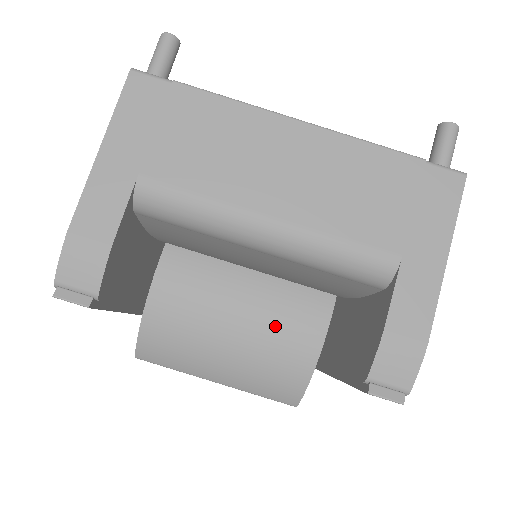
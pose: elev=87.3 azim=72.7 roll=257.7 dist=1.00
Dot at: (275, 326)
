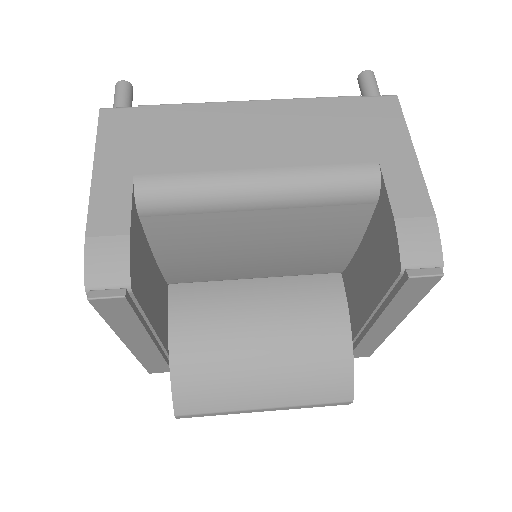
Dot at: (299, 320)
